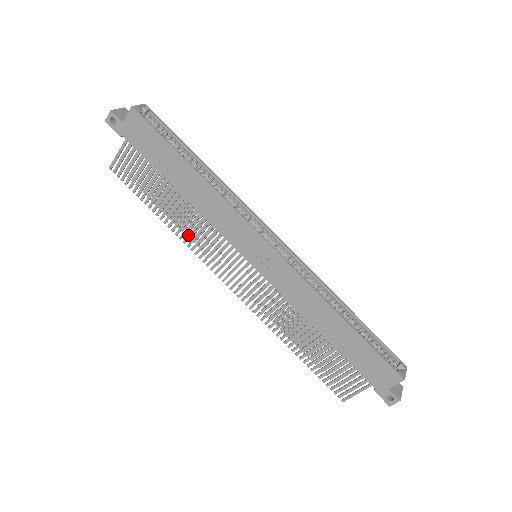
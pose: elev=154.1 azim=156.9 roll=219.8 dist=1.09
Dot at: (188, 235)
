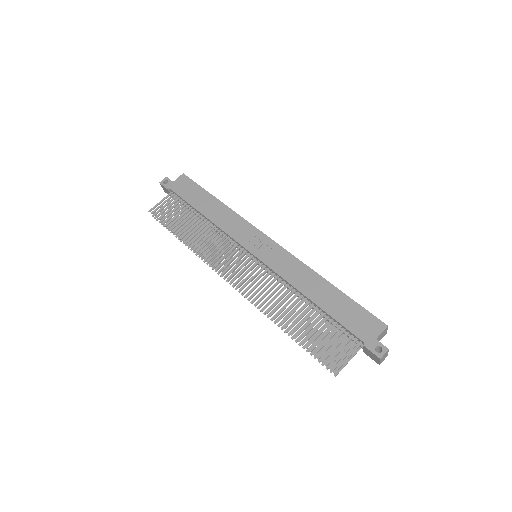
Dot at: (202, 246)
